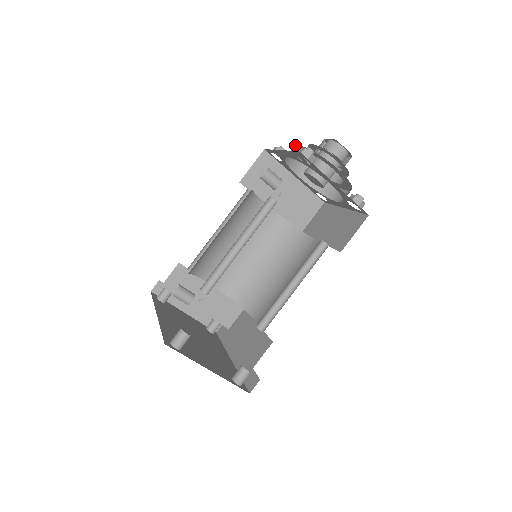
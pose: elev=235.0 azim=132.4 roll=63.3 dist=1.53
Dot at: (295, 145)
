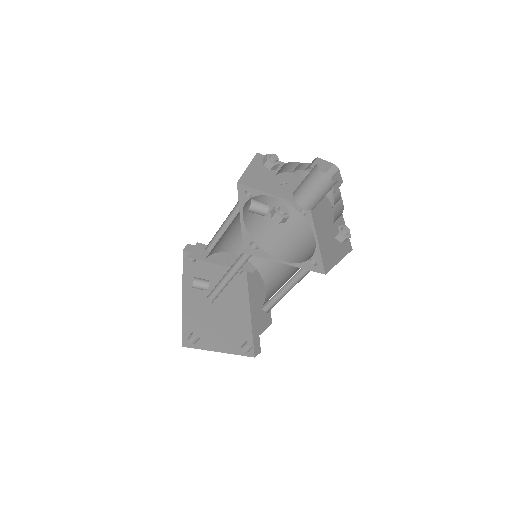
Dot at: occluded
